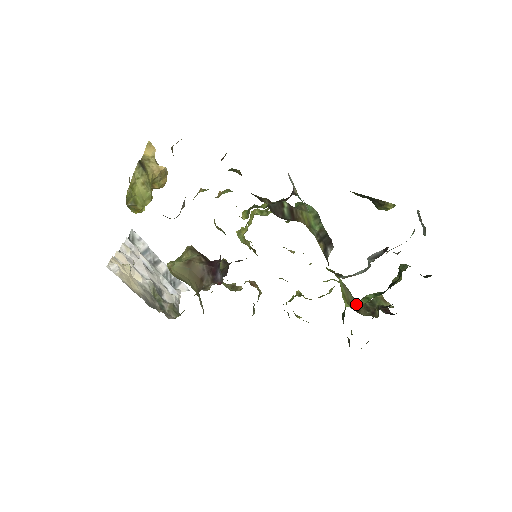
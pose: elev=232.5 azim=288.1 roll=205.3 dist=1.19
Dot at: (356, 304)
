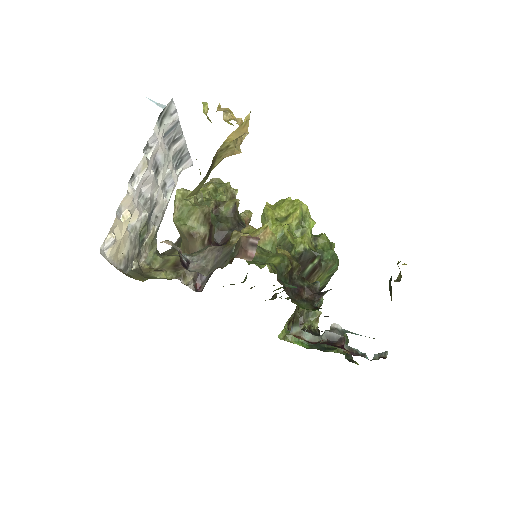
Dot at: (288, 335)
